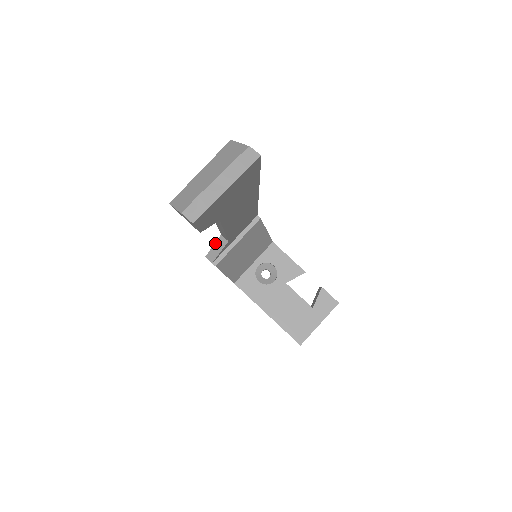
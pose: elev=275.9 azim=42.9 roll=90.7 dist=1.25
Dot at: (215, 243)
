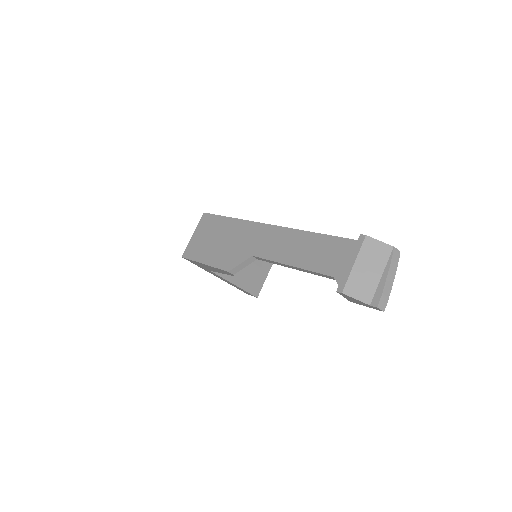
Dot at: (243, 262)
